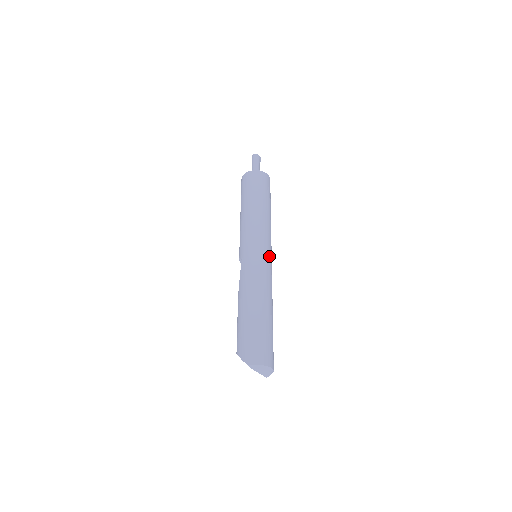
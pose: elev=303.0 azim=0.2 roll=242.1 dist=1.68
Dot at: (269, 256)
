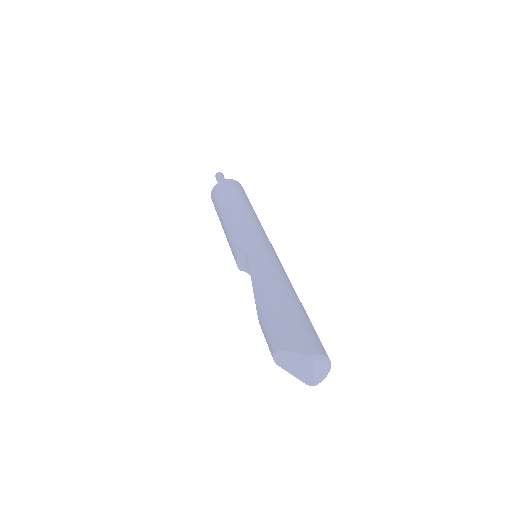
Dot at: occluded
